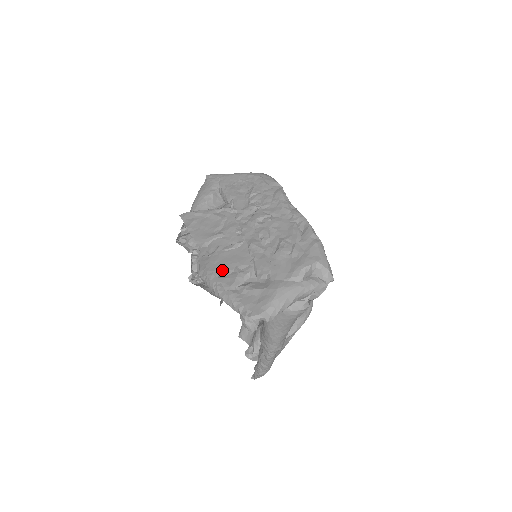
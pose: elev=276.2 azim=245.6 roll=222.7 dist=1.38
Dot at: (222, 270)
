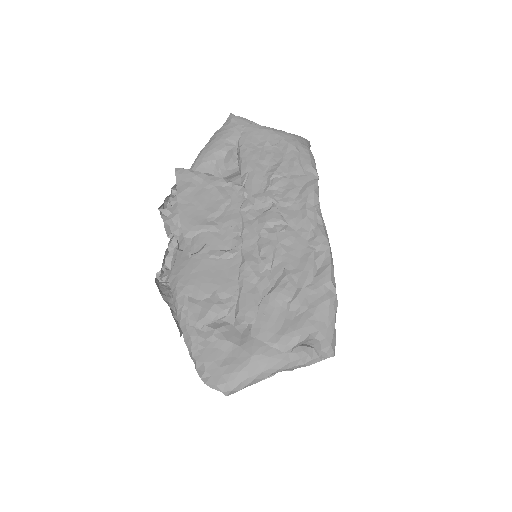
Dot at: (196, 289)
